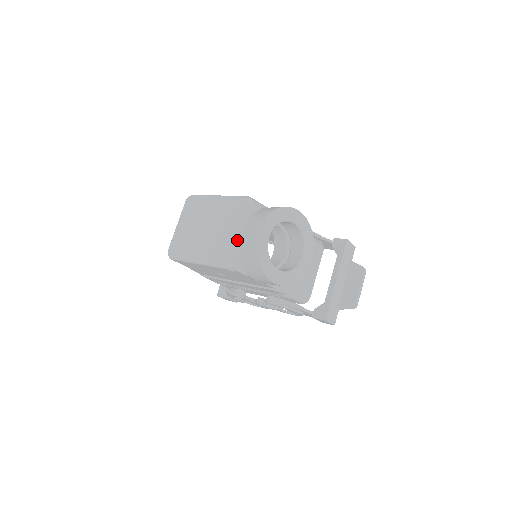
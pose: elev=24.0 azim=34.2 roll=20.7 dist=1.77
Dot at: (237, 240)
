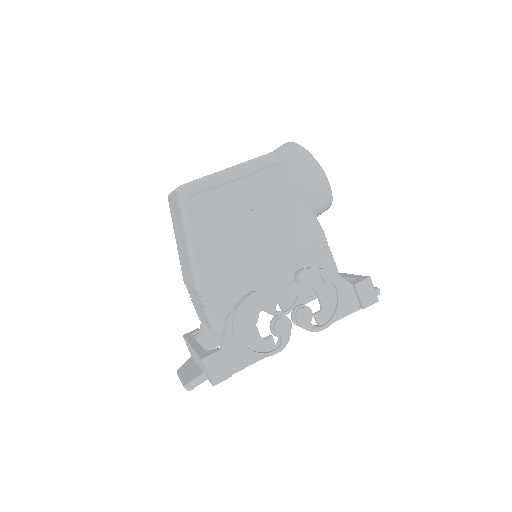
Dot at: occluded
